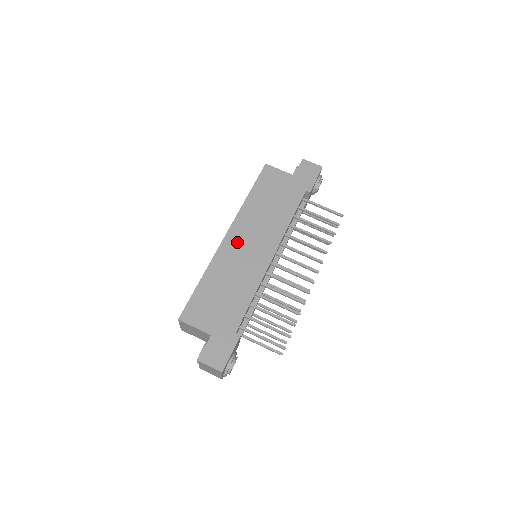
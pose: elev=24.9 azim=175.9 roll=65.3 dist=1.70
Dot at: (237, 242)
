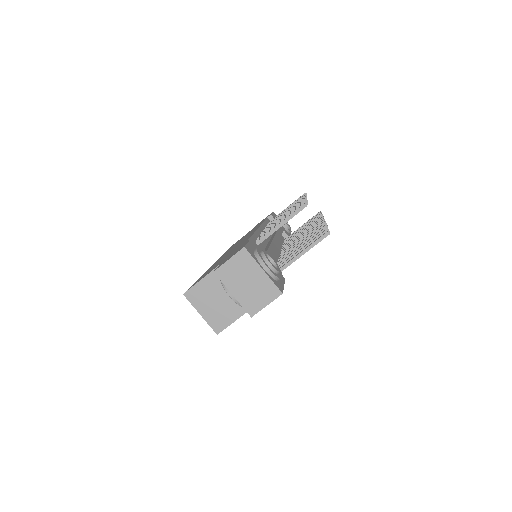
Dot at: occluded
